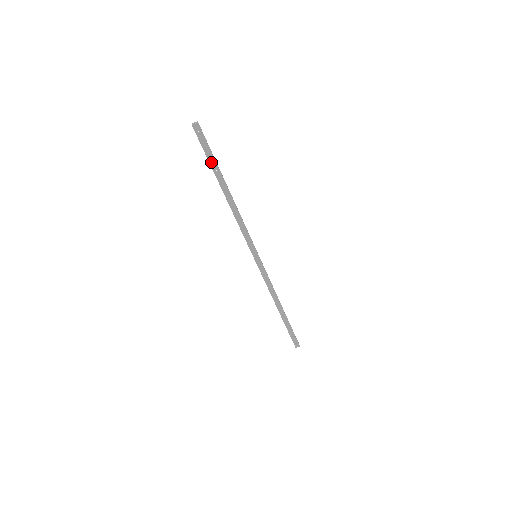
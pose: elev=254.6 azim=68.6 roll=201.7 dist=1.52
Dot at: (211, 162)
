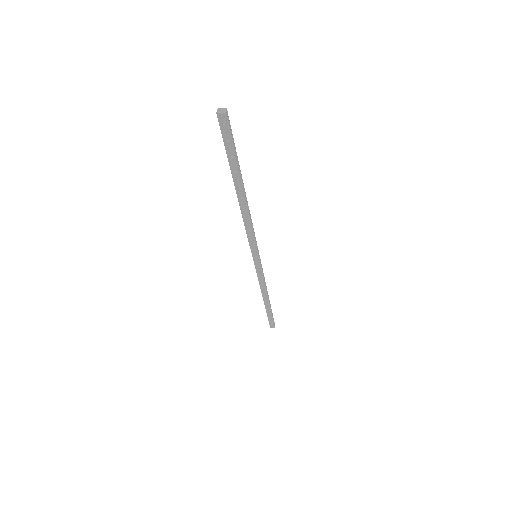
Dot at: (231, 160)
